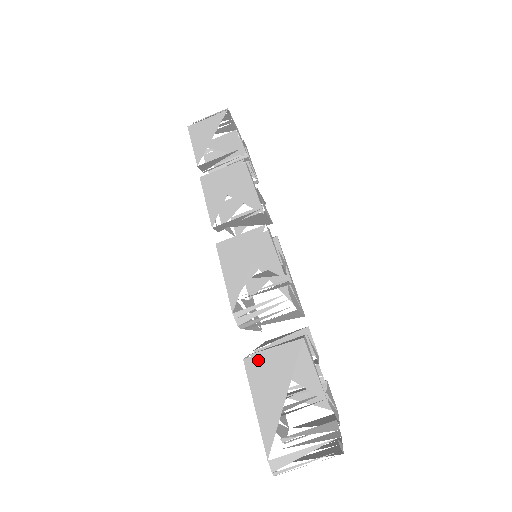
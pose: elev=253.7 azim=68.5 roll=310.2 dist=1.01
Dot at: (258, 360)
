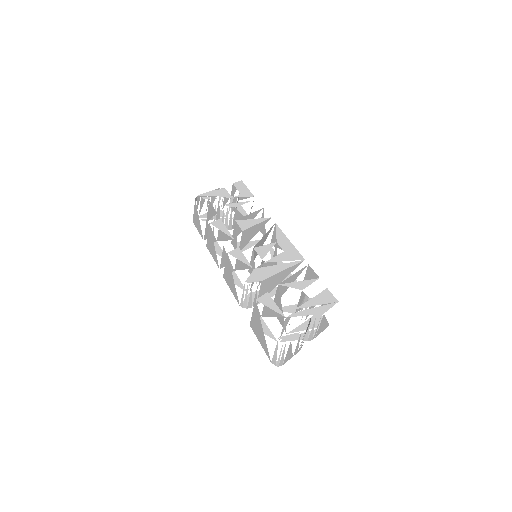
Dot at: (252, 322)
